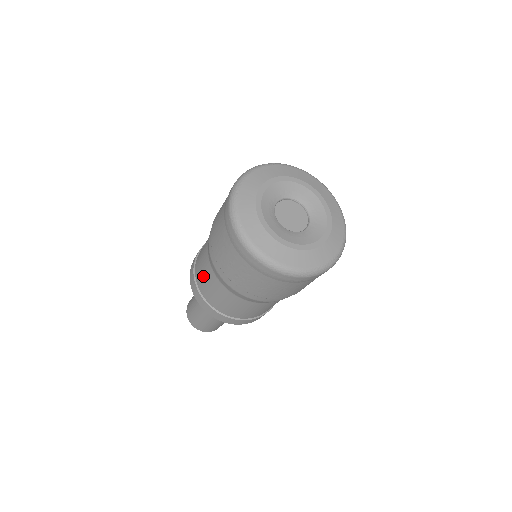
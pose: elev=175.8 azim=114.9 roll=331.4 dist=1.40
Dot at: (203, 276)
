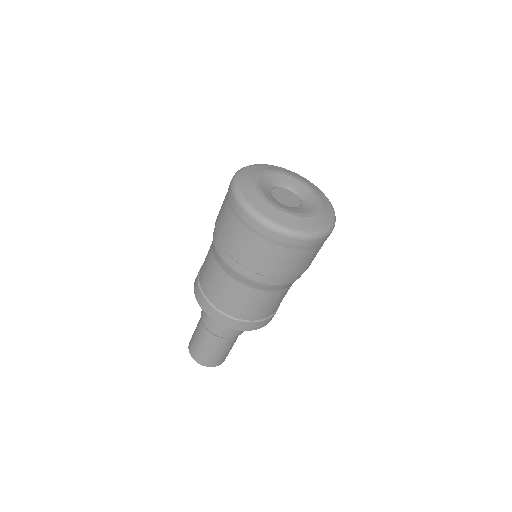
Dot at: (207, 274)
